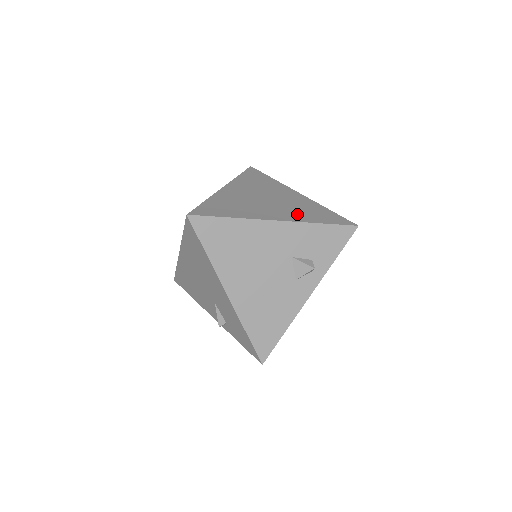
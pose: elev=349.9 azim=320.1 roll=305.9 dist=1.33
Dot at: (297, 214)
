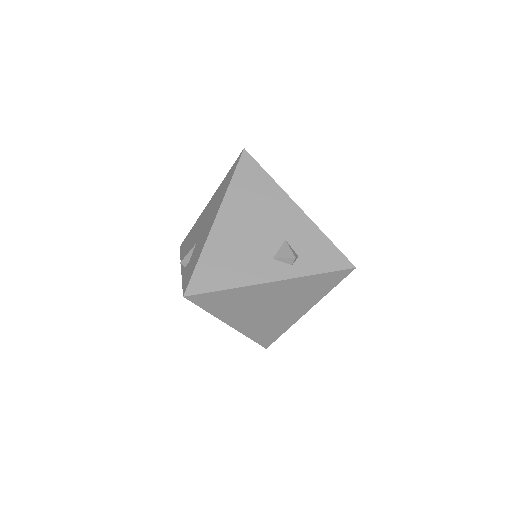
Dot at: occluded
